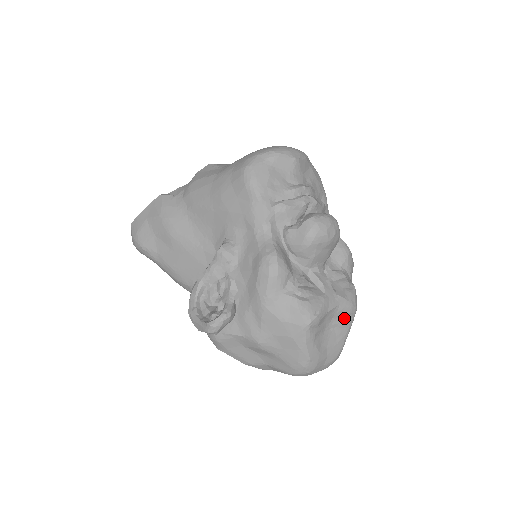
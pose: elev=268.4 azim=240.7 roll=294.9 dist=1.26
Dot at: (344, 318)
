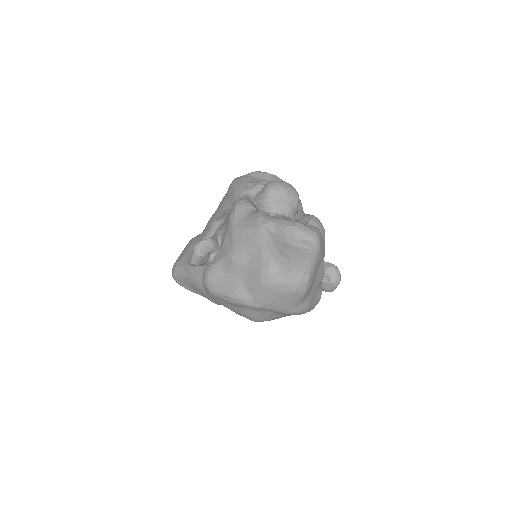
Dot at: (306, 240)
